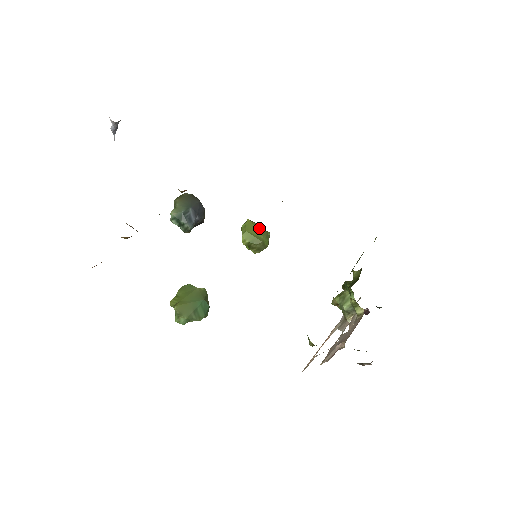
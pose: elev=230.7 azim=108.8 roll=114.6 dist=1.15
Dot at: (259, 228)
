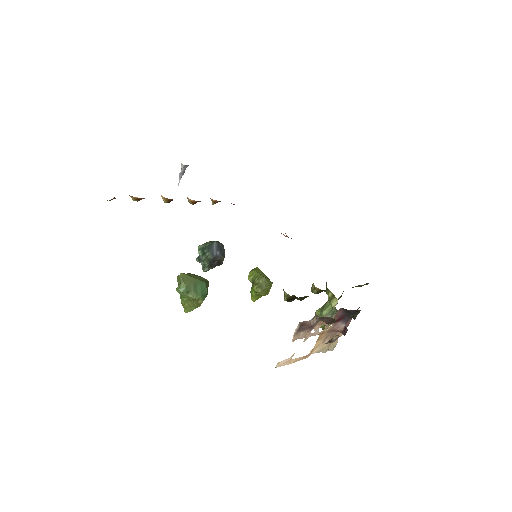
Dot at: (265, 275)
